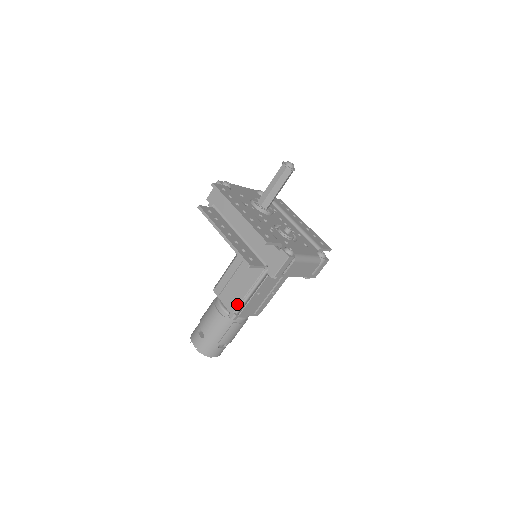
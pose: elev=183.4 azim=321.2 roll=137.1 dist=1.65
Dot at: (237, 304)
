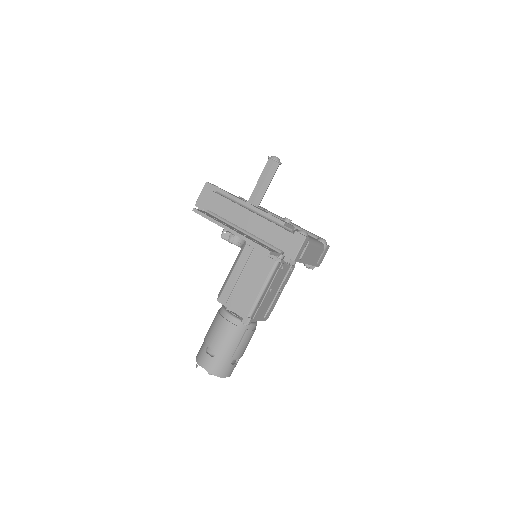
Dot at: (250, 306)
